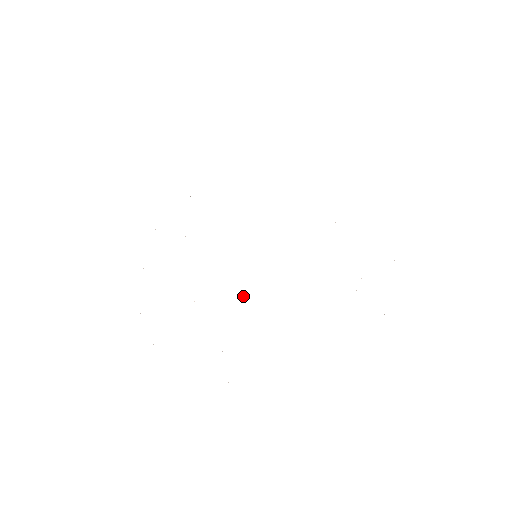
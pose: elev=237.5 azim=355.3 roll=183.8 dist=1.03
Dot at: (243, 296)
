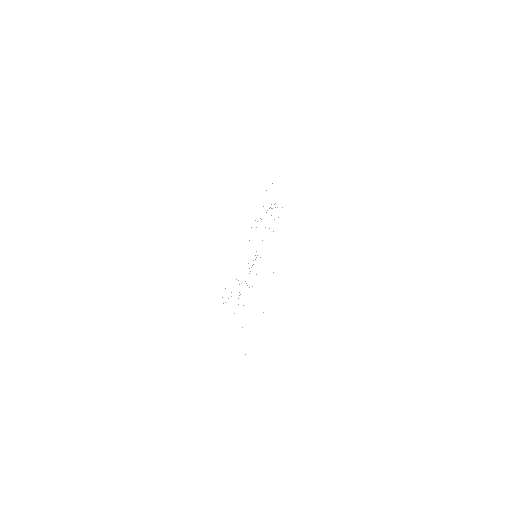
Dot at: occluded
